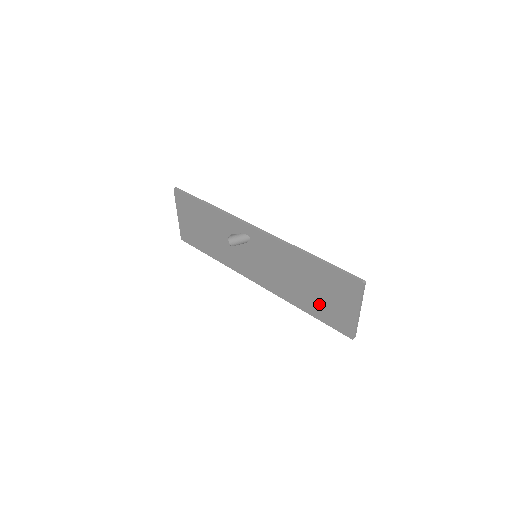
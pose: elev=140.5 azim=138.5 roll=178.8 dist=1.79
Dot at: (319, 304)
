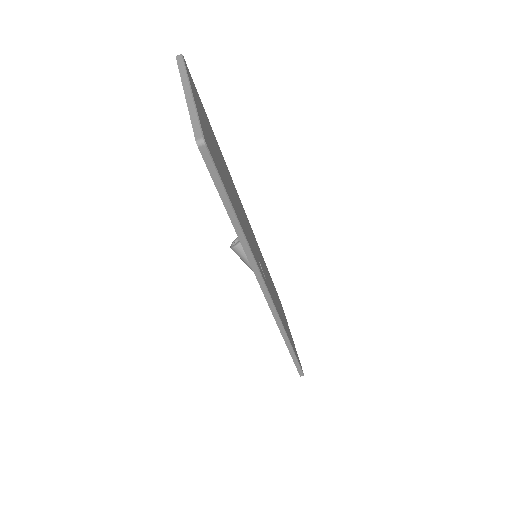
Dot at: occluded
